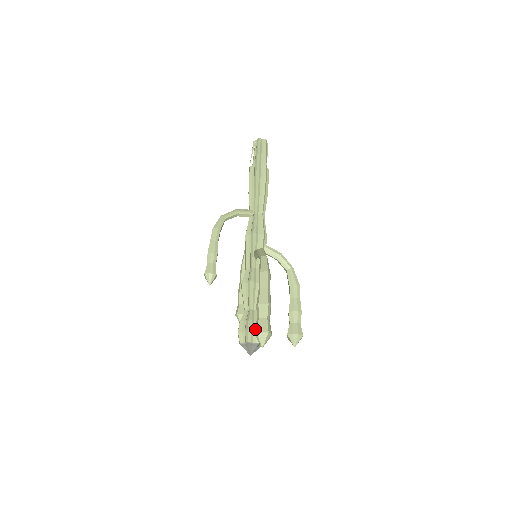
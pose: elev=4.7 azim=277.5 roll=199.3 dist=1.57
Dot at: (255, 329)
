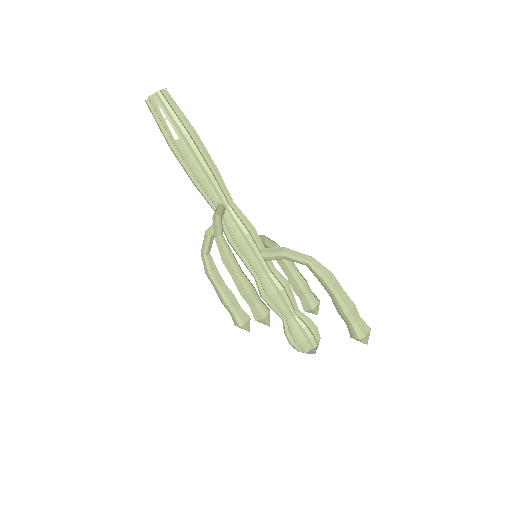
Dot at: (360, 335)
